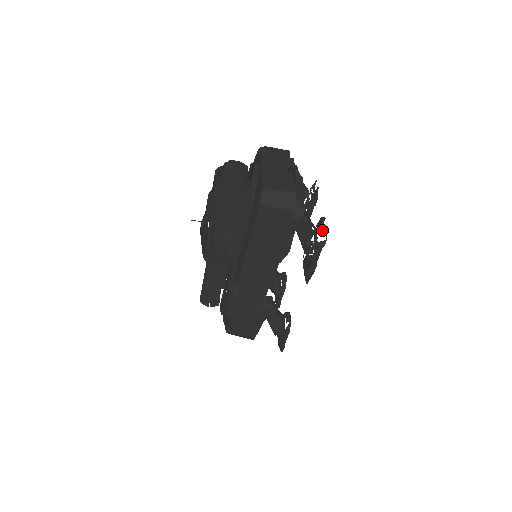
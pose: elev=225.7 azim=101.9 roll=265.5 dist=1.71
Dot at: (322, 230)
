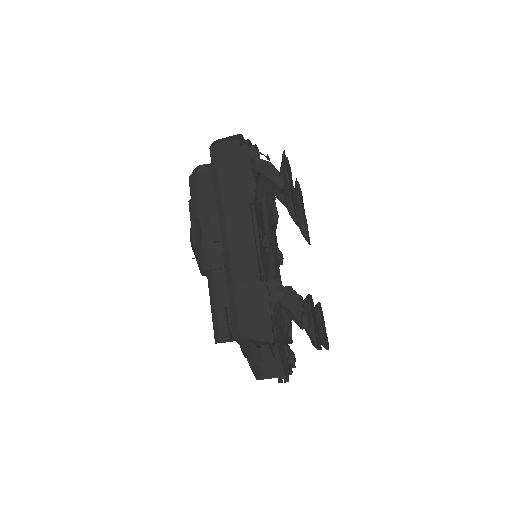
Dot at: occluded
